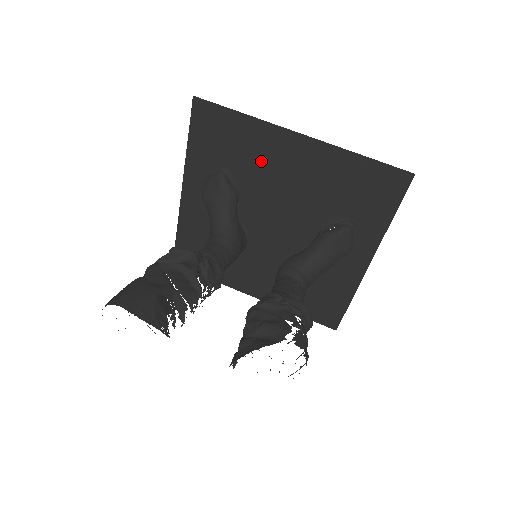
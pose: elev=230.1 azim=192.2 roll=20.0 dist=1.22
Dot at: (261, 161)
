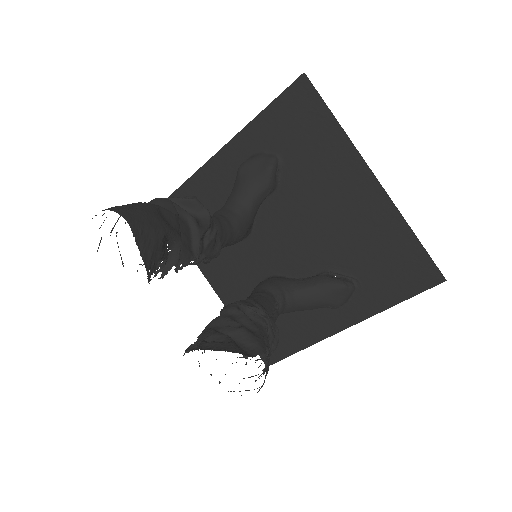
Dot at: (320, 175)
